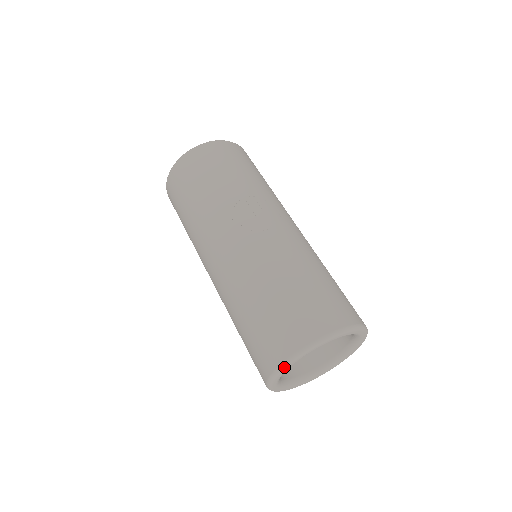
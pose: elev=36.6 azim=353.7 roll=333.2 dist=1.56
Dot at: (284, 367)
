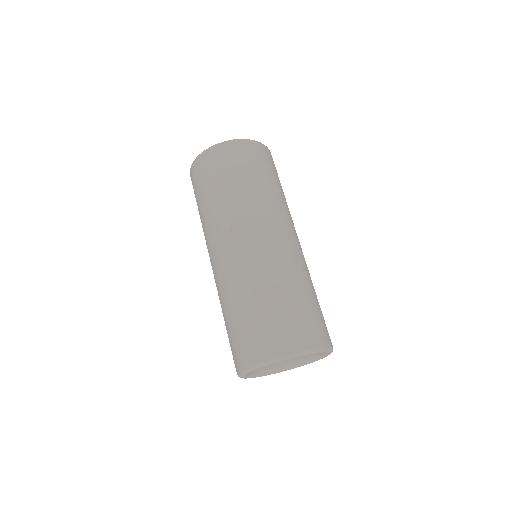
Dot at: occluded
